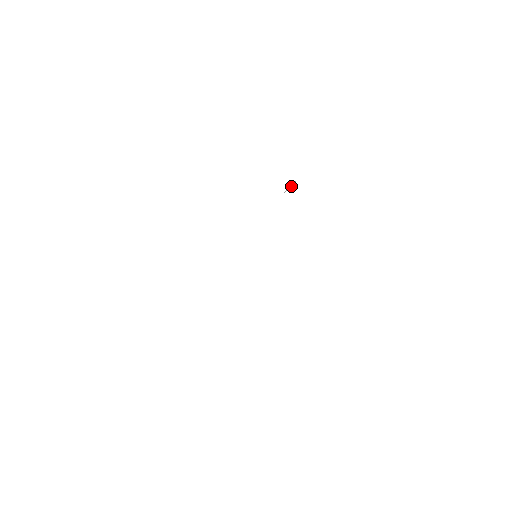
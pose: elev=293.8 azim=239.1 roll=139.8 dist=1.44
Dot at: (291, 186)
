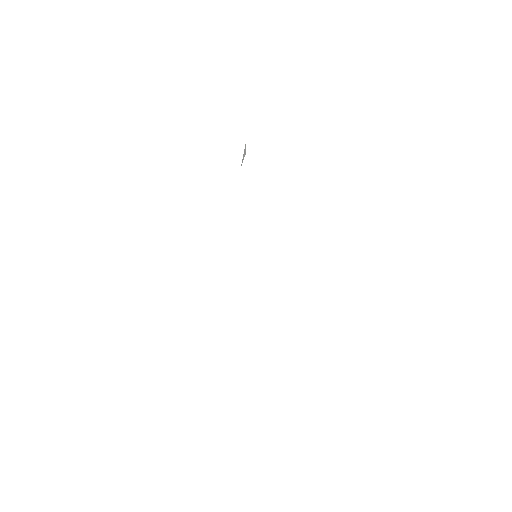
Dot at: (244, 153)
